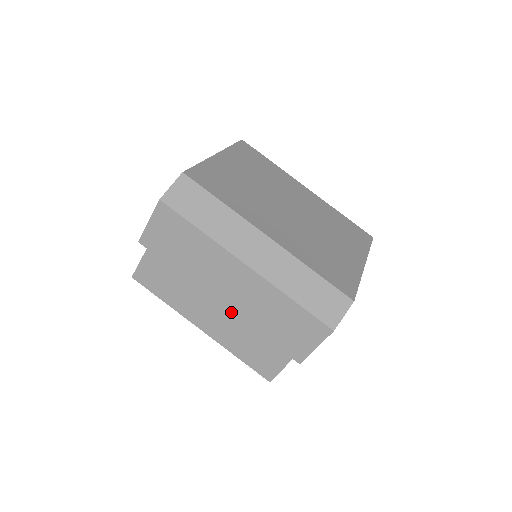
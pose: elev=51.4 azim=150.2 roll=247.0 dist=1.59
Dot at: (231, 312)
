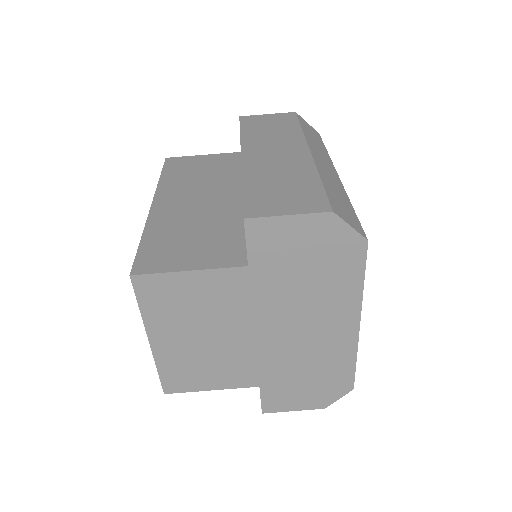
Dot at: (242, 163)
